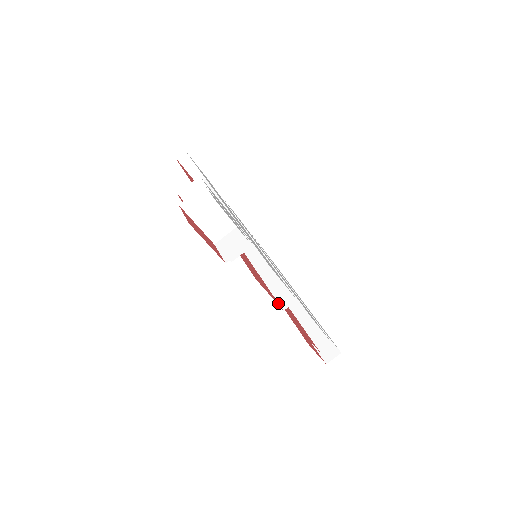
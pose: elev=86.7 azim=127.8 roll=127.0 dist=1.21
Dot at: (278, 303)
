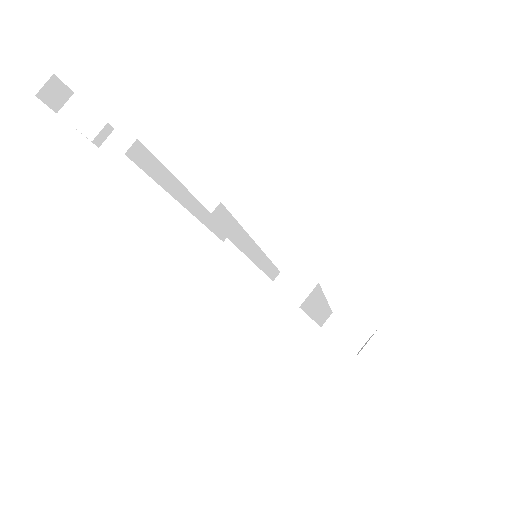
Dot at: occluded
